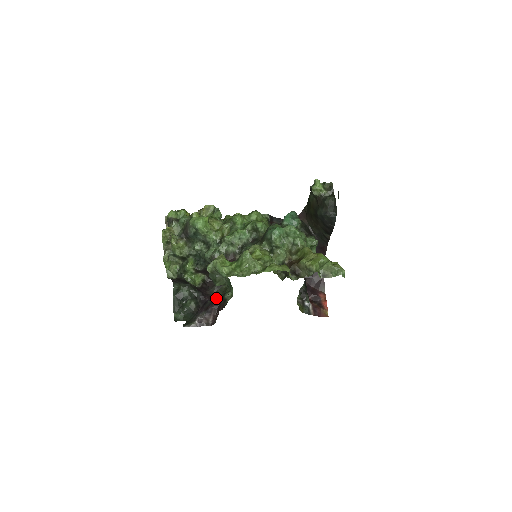
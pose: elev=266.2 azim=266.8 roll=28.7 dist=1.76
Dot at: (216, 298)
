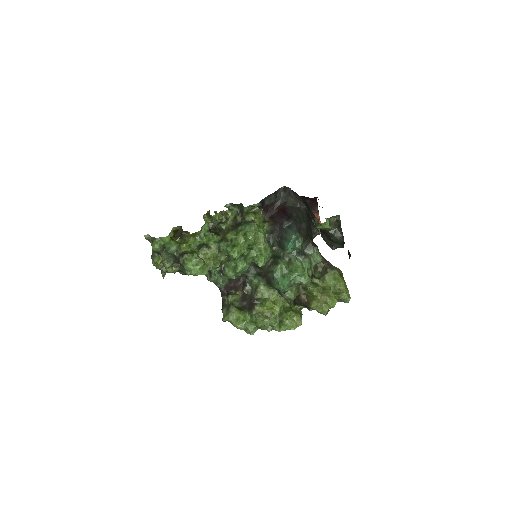
Dot at: occluded
